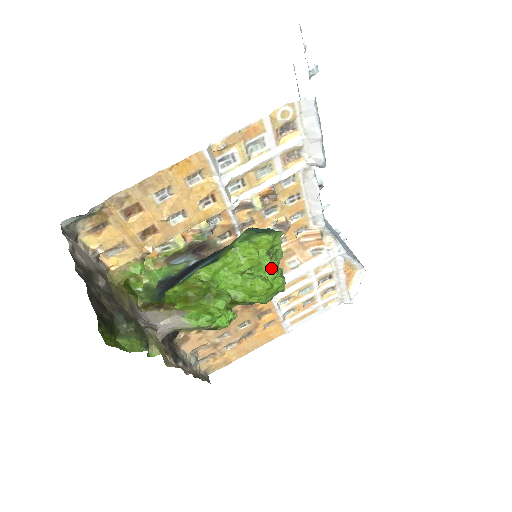
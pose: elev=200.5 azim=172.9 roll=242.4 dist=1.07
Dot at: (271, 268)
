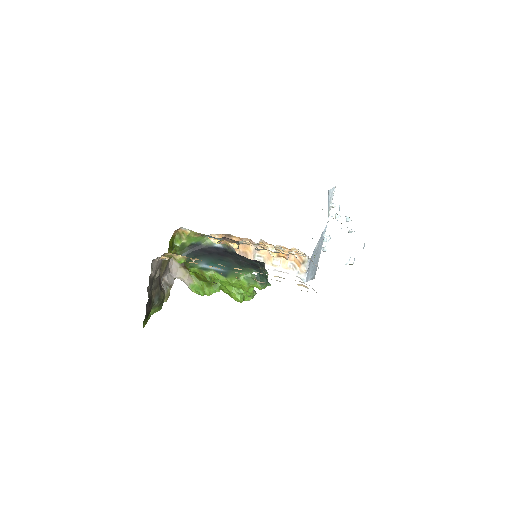
Dot at: (250, 294)
